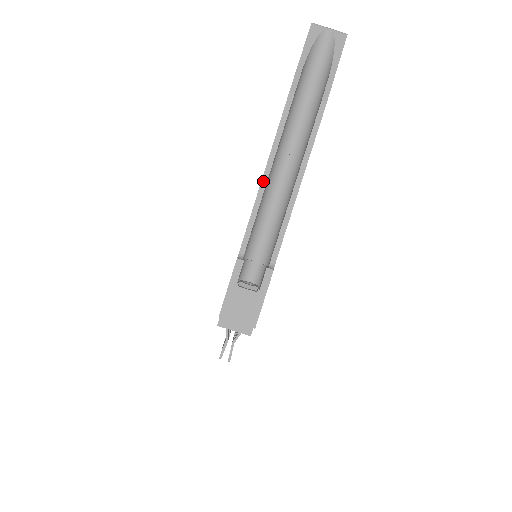
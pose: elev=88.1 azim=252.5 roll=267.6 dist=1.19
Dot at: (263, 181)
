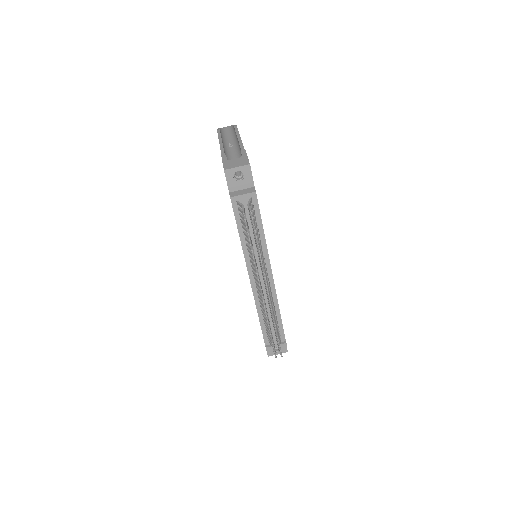
Dot at: (220, 145)
